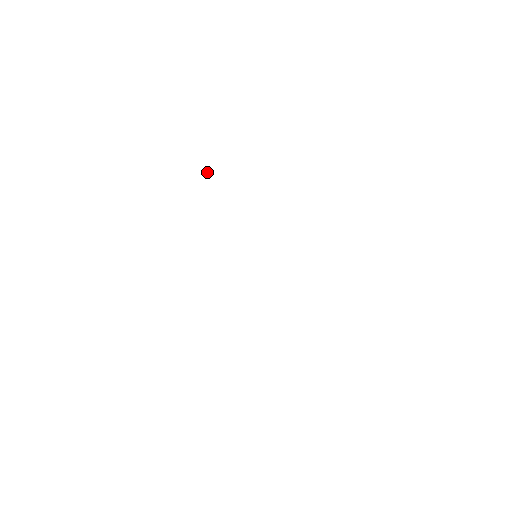
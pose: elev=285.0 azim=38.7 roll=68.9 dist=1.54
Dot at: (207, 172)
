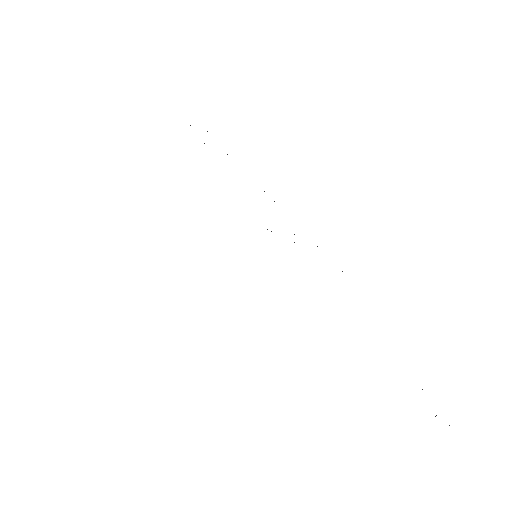
Dot at: occluded
